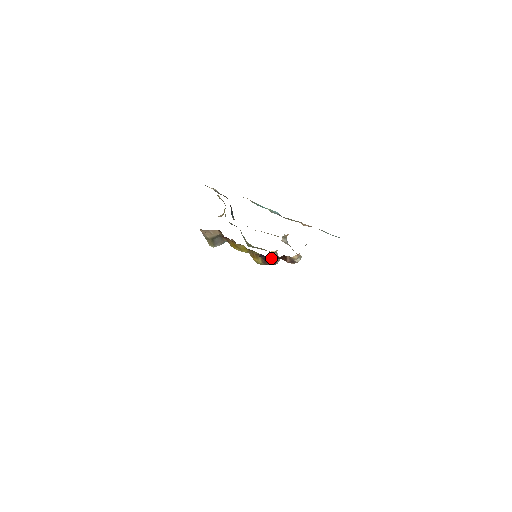
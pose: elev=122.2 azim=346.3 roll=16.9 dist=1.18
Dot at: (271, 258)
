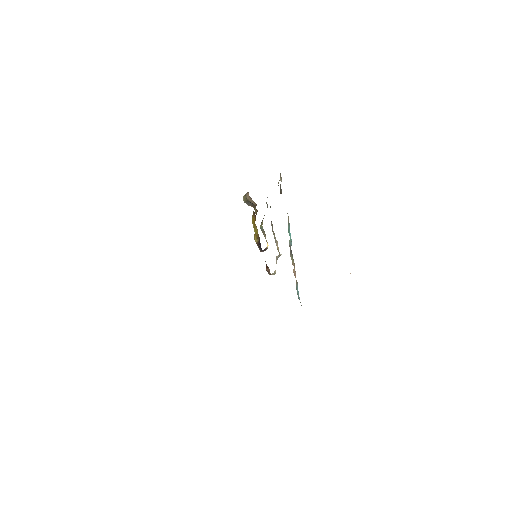
Dot at: occluded
